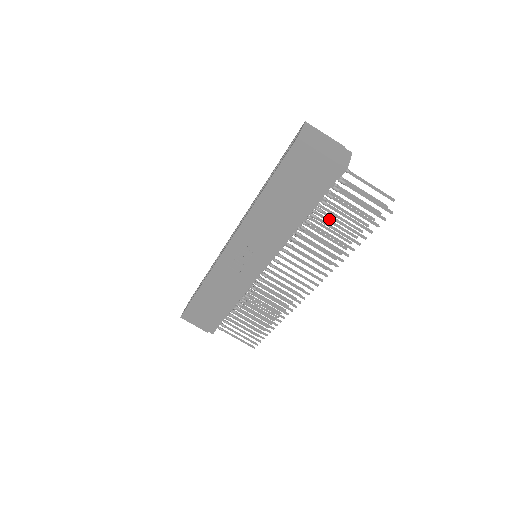
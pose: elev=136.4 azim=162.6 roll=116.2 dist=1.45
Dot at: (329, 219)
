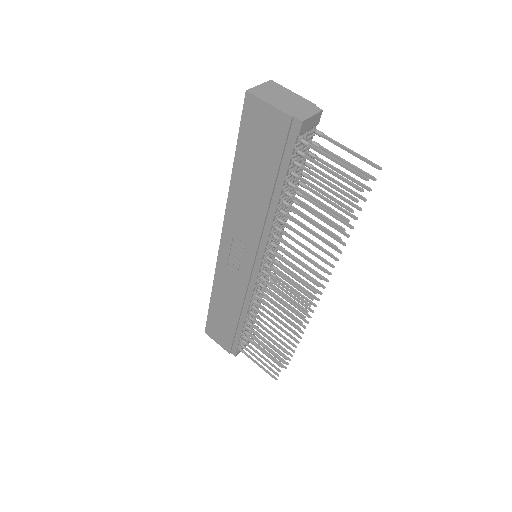
Dot at: occluded
